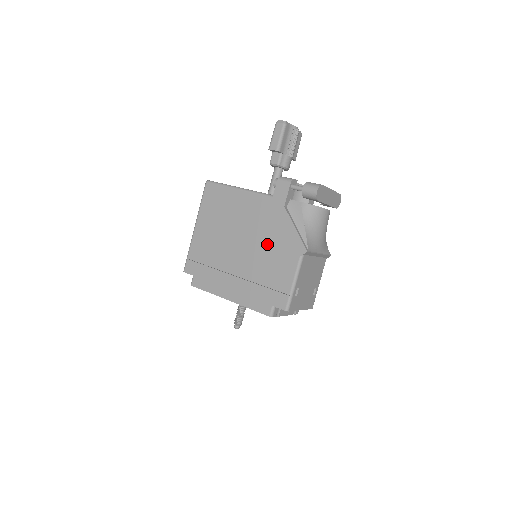
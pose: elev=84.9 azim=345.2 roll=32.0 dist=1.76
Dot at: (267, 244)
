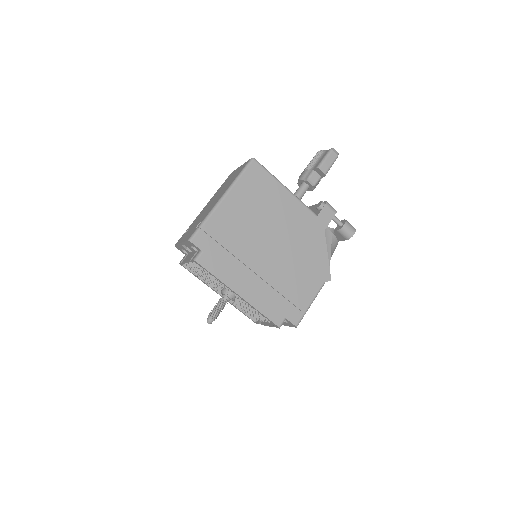
Dot at: (299, 257)
